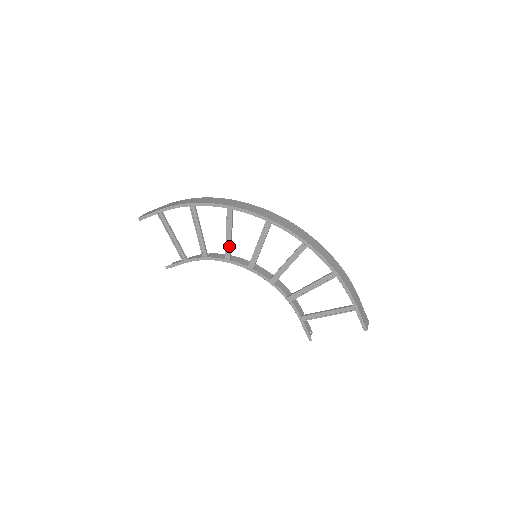
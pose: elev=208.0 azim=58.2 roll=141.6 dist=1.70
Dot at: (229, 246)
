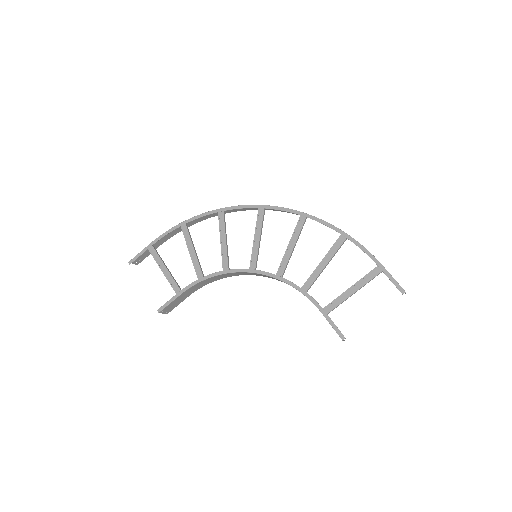
Dot at: (225, 255)
